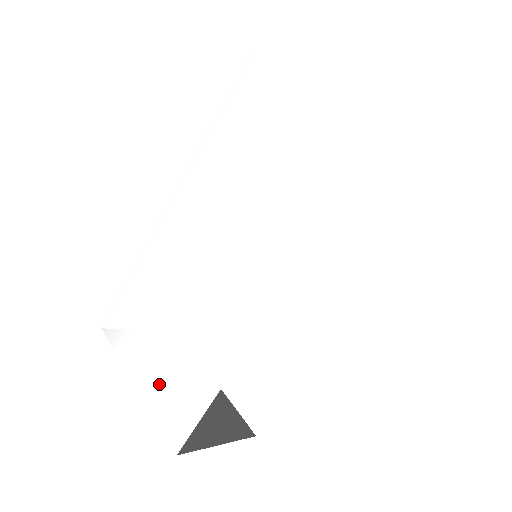
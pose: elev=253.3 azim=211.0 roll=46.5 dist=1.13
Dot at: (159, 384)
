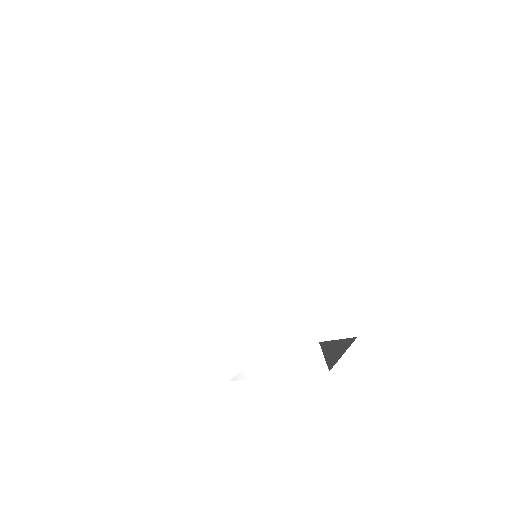
Dot at: (285, 358)
